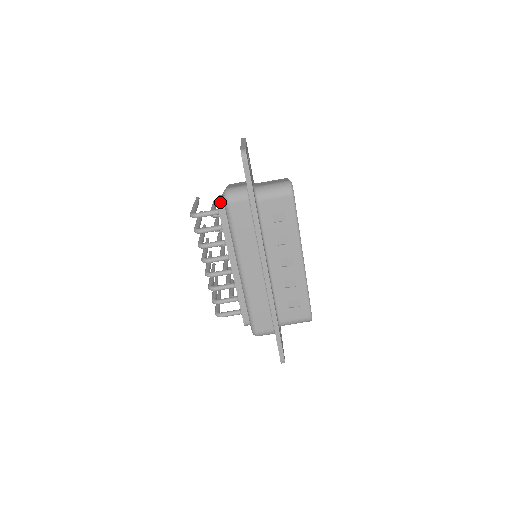
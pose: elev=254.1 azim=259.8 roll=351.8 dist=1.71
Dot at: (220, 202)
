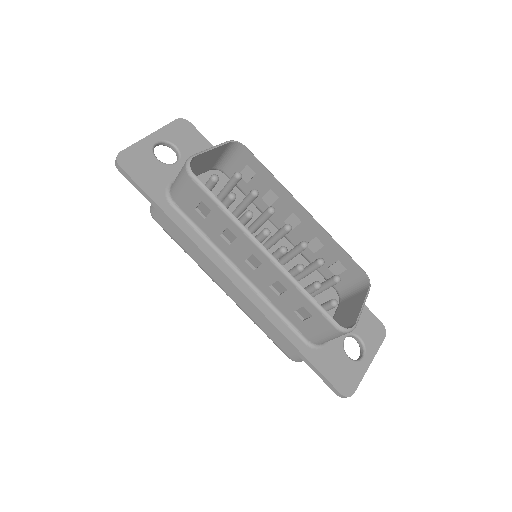
Dot at: occluded
